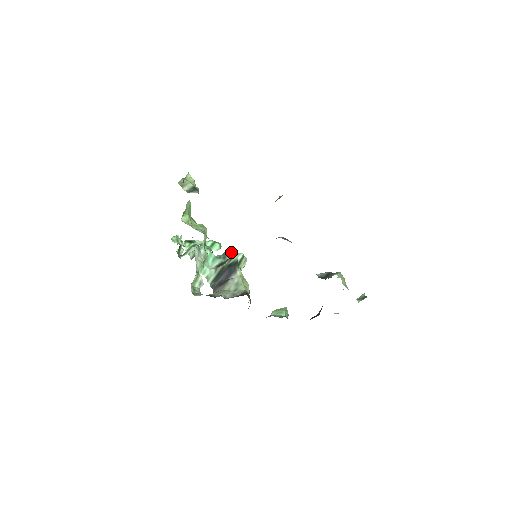
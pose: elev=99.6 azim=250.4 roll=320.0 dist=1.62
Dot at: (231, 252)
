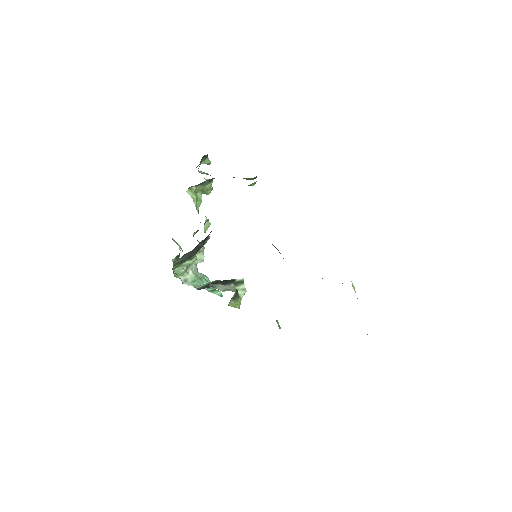
Dot at: occluded
